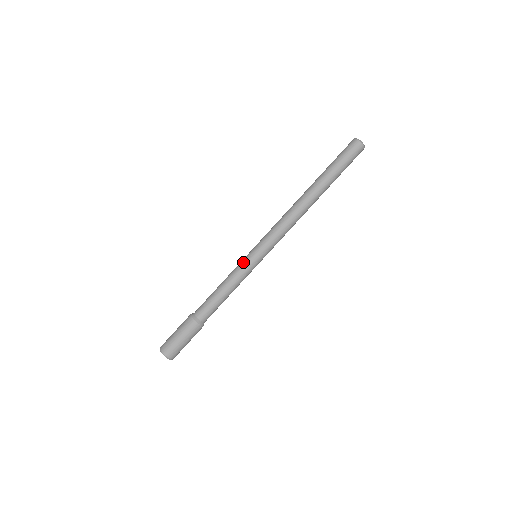
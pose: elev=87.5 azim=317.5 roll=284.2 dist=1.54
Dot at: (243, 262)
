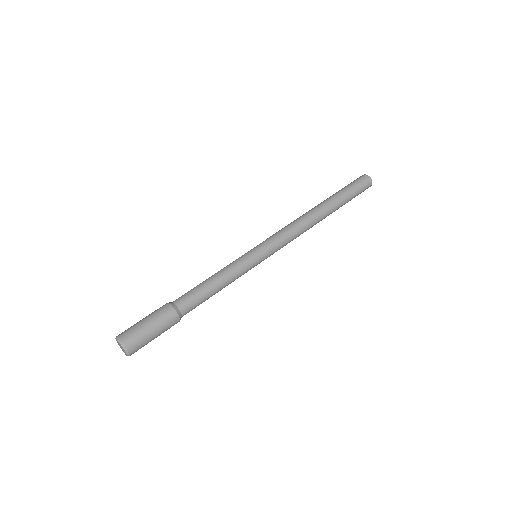
Dot at: (239, 257)
